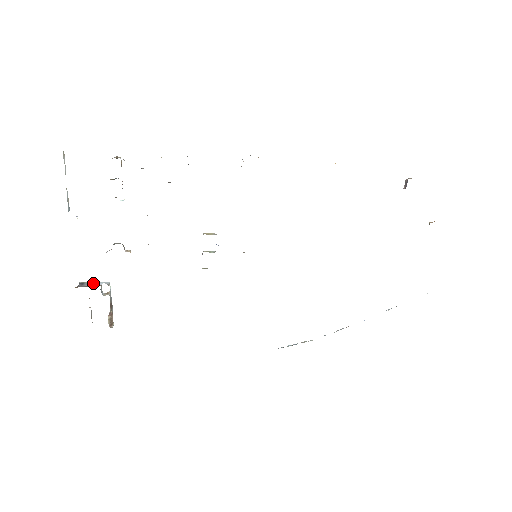
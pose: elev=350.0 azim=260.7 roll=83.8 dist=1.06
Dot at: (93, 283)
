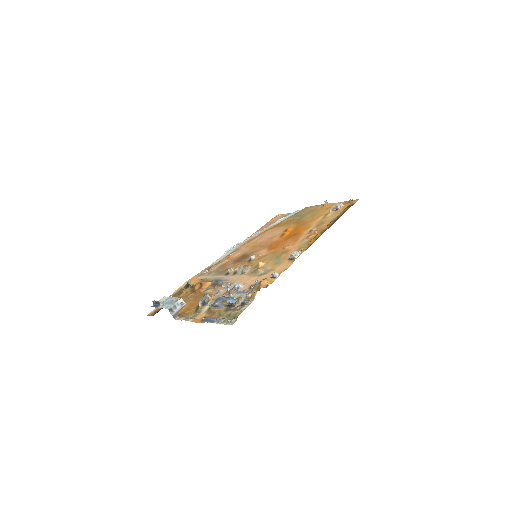
Dot at: (176, 306)
